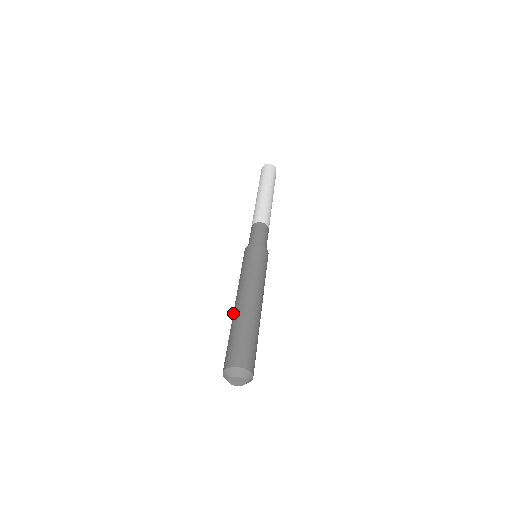
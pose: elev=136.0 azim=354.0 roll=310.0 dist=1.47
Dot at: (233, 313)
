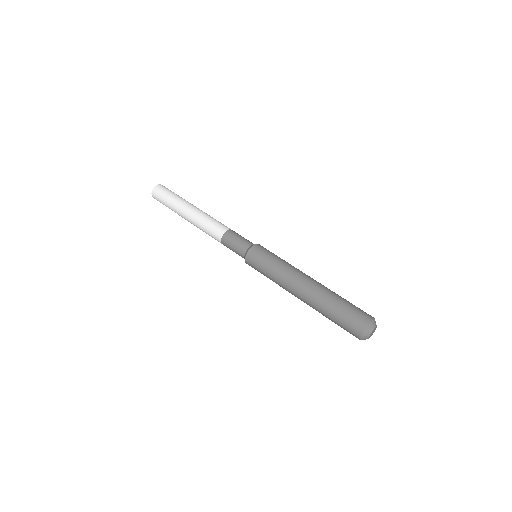
Dot at: occluded
